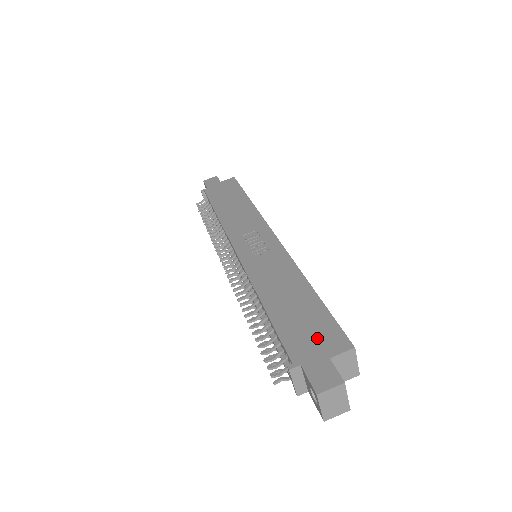
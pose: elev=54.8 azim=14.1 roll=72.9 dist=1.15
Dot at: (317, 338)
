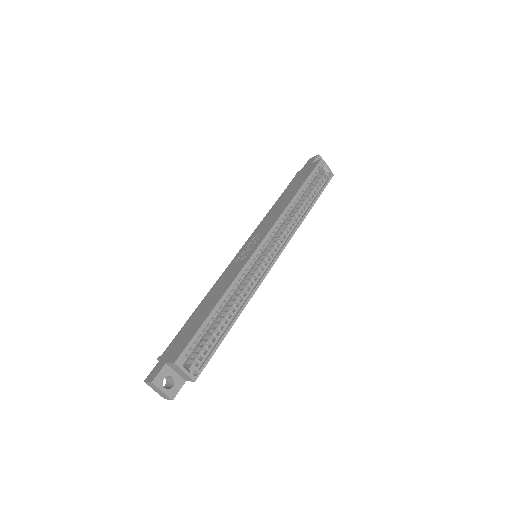
Dot at: (178, 346)
